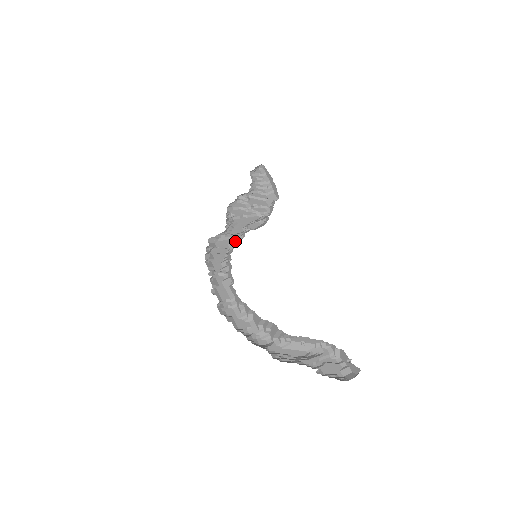
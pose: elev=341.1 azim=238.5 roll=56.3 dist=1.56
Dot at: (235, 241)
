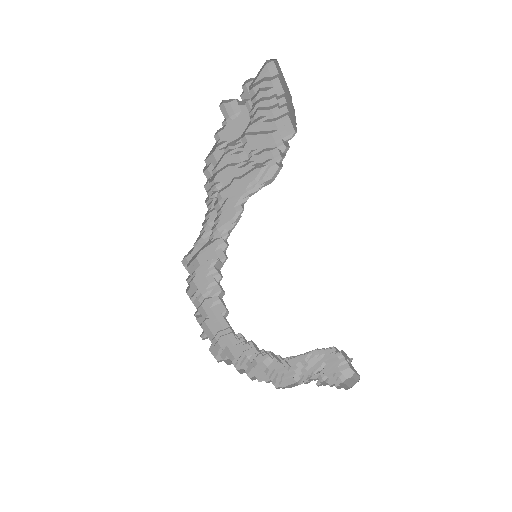
Dot at: occluded
